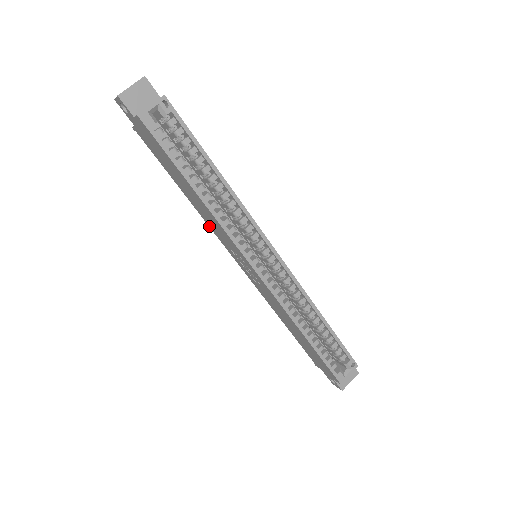
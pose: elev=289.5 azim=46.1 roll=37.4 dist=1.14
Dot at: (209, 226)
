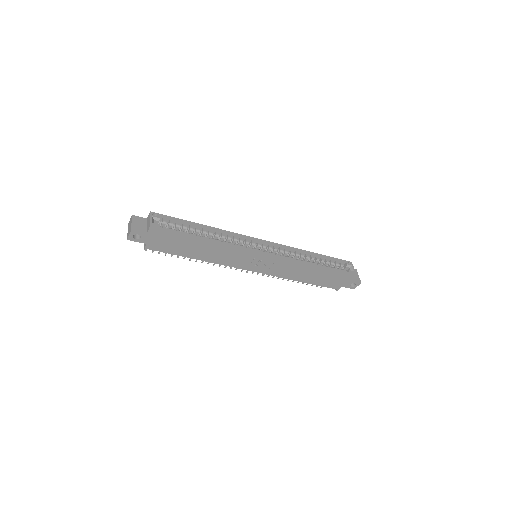
Dot at: (222, 264)
